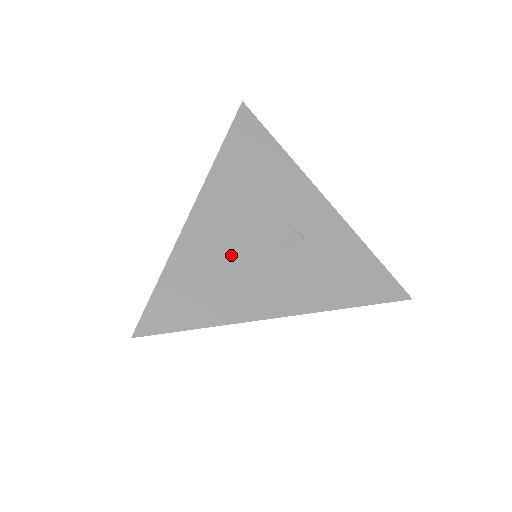
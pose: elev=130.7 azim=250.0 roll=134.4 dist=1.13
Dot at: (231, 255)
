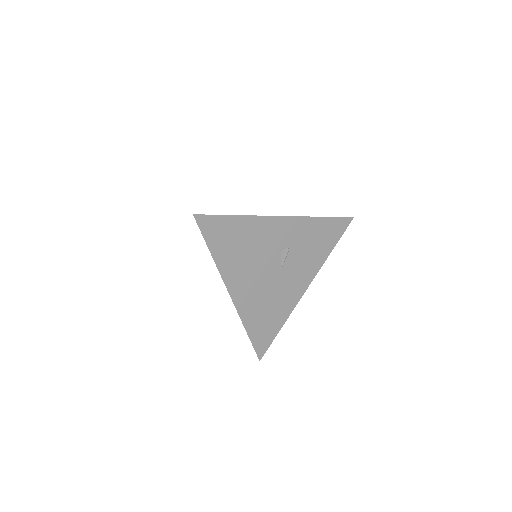
Dot at: (266, 294)
